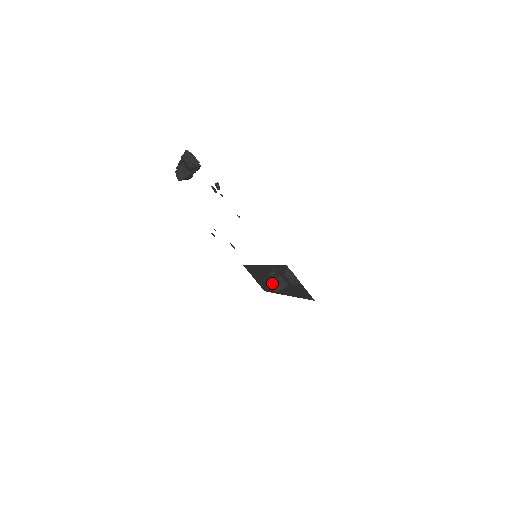
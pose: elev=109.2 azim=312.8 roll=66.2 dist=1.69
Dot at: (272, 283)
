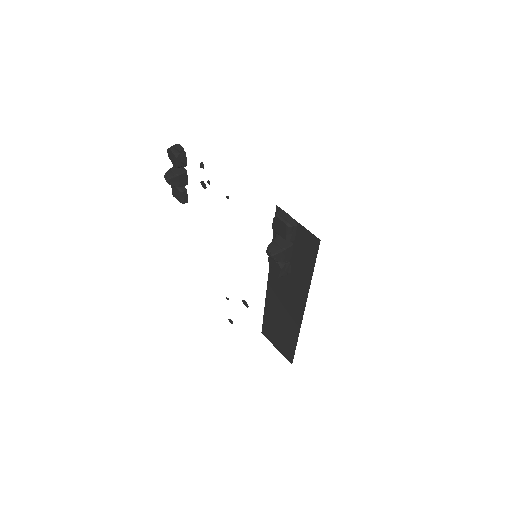
Dot at: occluded
